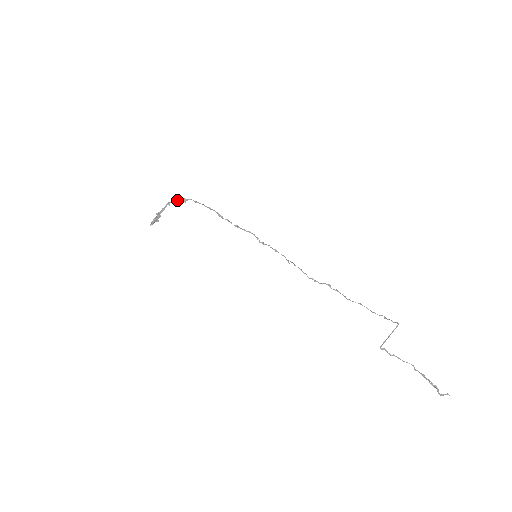
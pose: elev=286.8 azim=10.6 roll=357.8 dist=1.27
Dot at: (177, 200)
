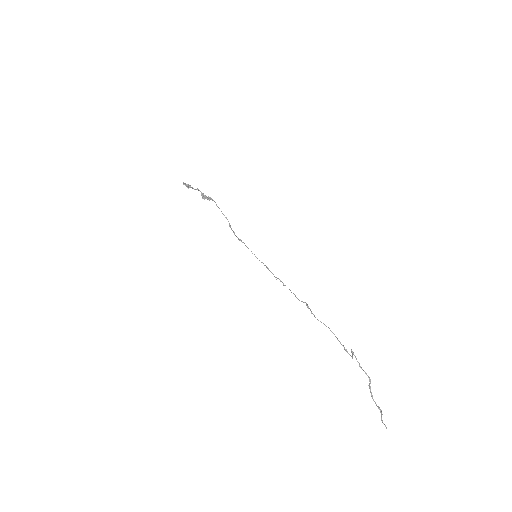
Dot at: occluded
